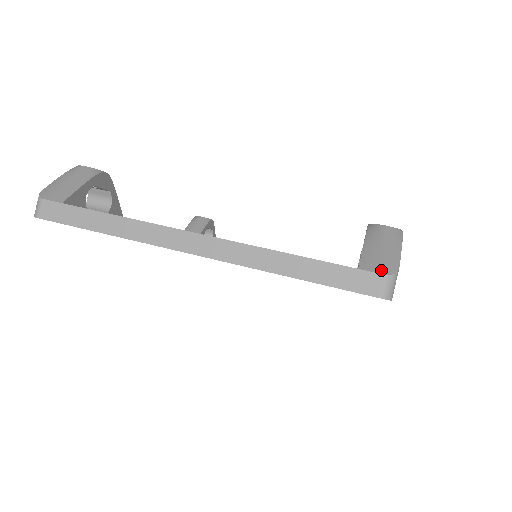
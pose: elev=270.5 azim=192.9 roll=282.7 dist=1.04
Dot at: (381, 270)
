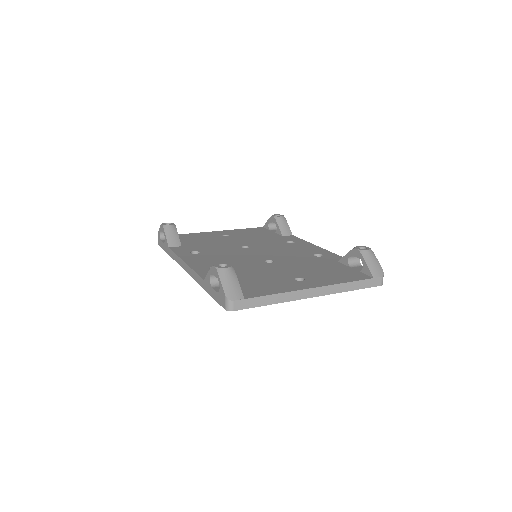
Dot at: (380, 275)
